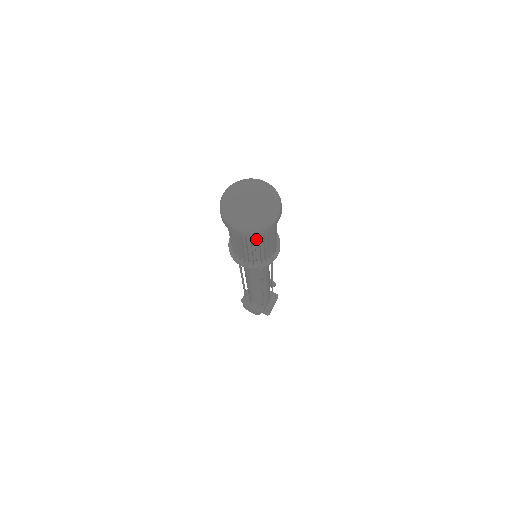
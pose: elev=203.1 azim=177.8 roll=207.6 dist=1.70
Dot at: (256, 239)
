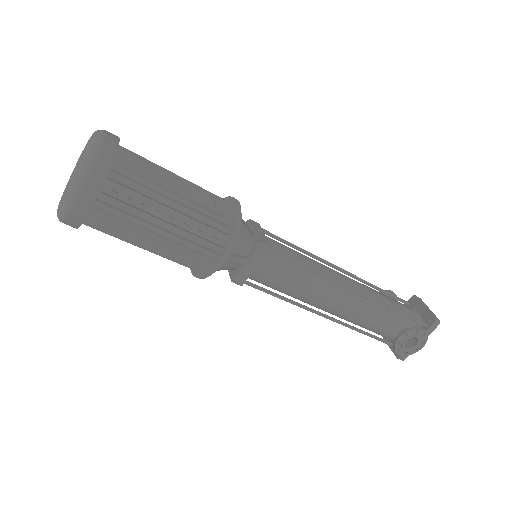
Dot at: (143, 193)
